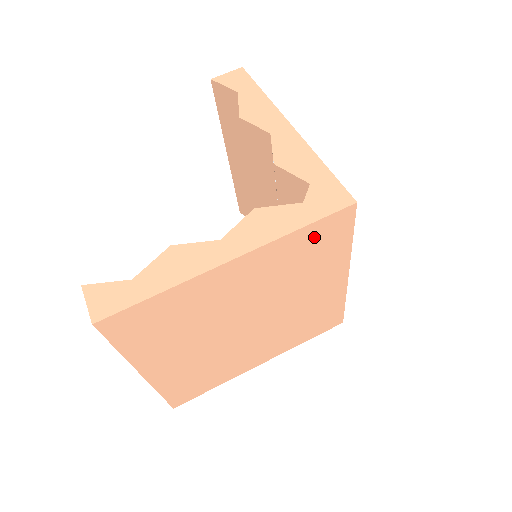
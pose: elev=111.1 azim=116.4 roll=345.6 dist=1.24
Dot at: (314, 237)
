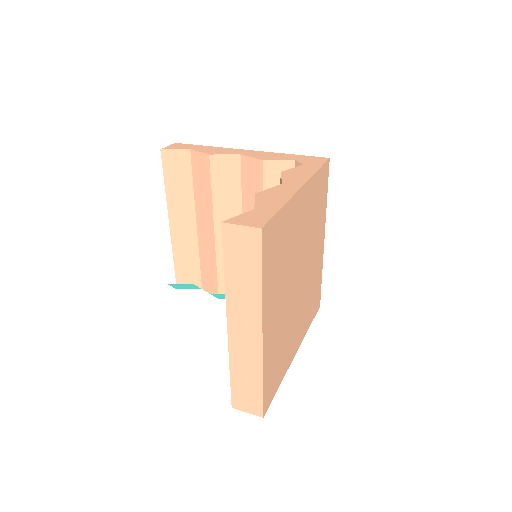
Dot at: (320, 183)
